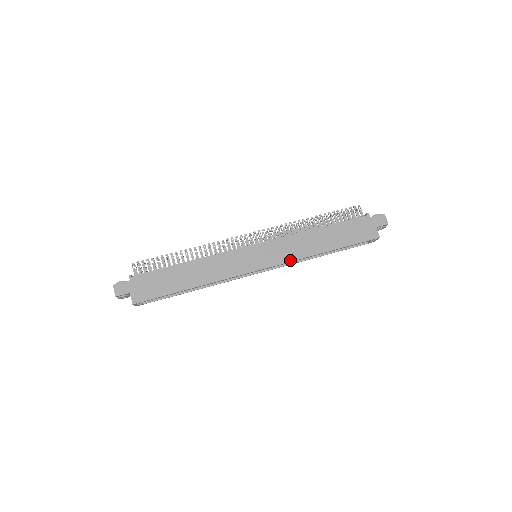
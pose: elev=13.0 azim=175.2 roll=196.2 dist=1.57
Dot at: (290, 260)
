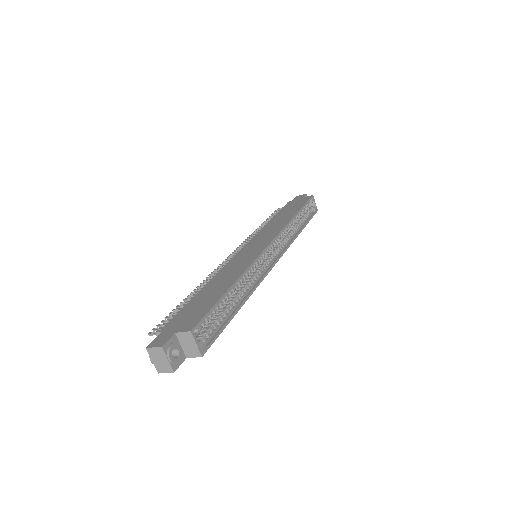
Dot at: (281, 229)
